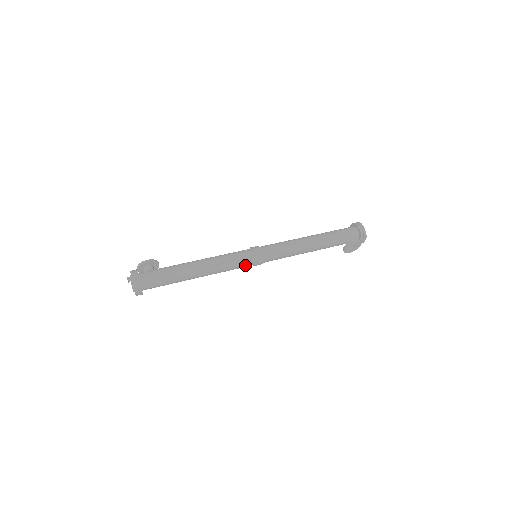
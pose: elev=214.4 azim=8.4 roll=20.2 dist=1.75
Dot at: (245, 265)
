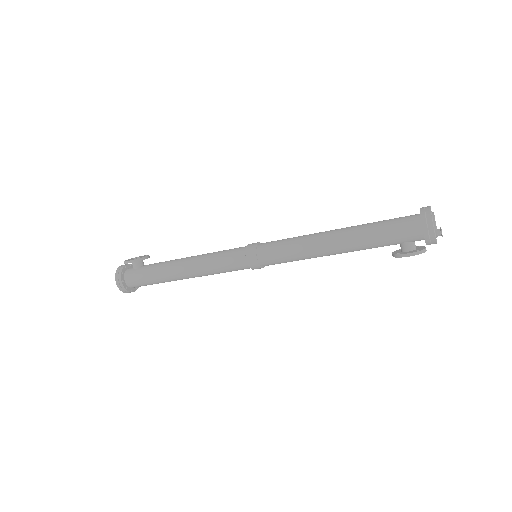
Dot at: (240, 269)
